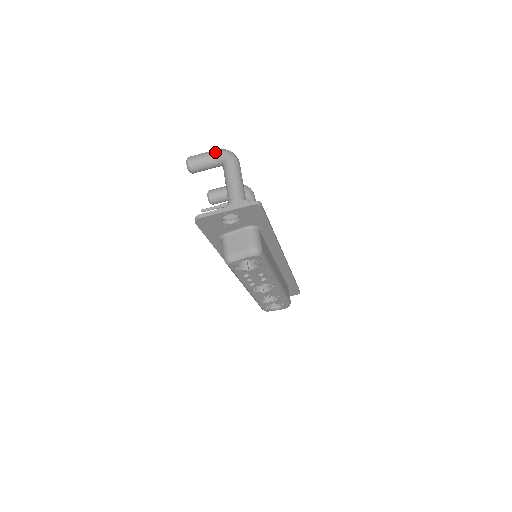
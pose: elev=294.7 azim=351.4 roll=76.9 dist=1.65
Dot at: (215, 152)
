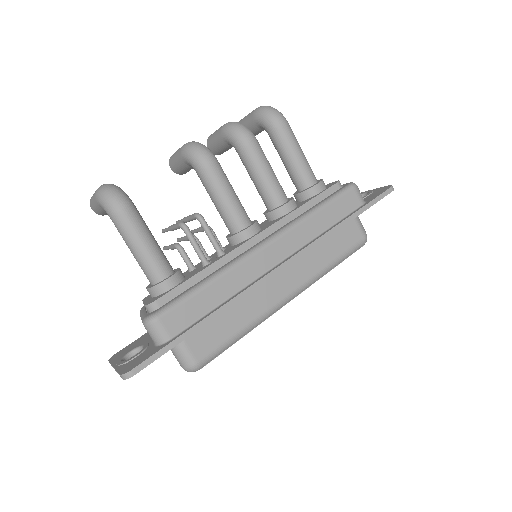
Dot at: (96, 202)
